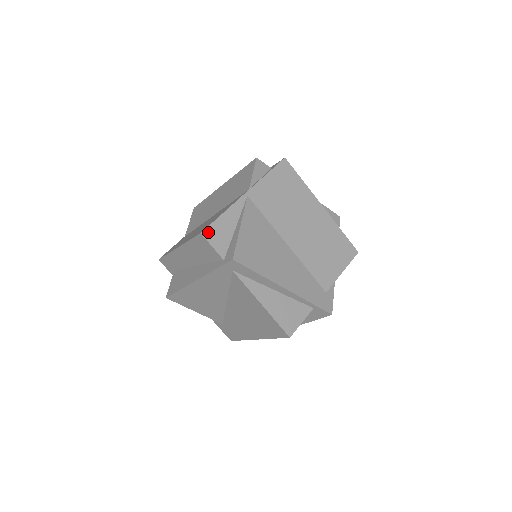
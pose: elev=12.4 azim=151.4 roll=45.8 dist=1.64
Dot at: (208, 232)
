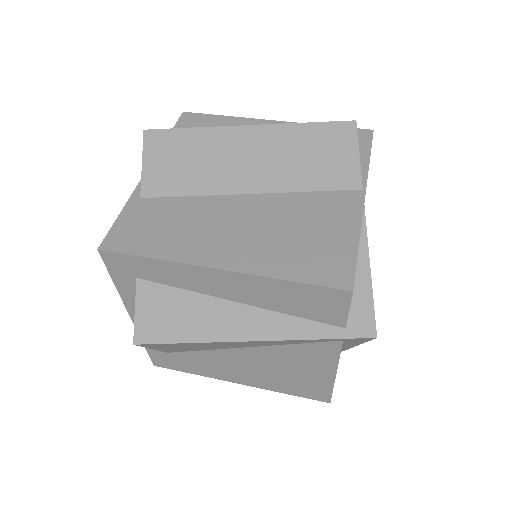
Dot at: (353, 285)
